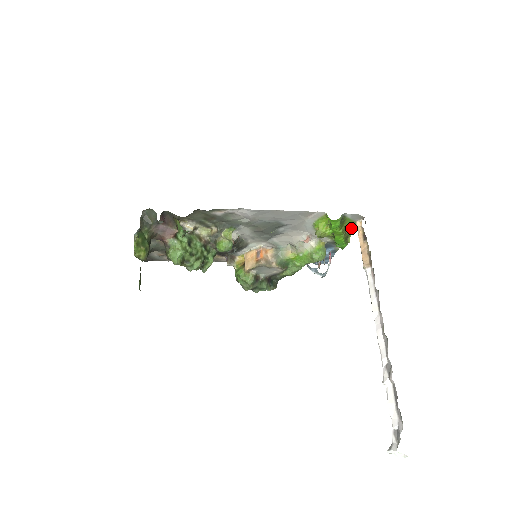
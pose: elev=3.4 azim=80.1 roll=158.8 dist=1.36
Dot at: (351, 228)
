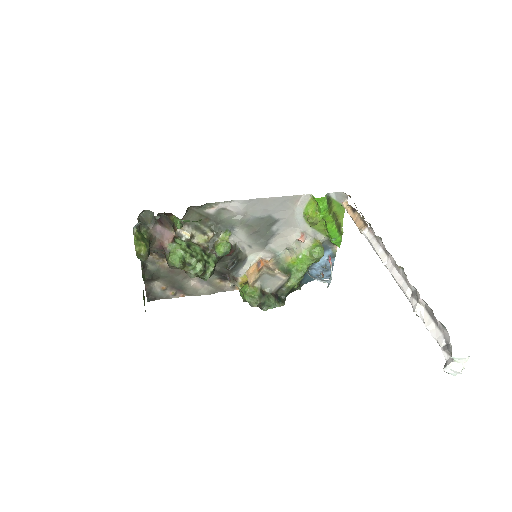
Dot at: (340, 215)
